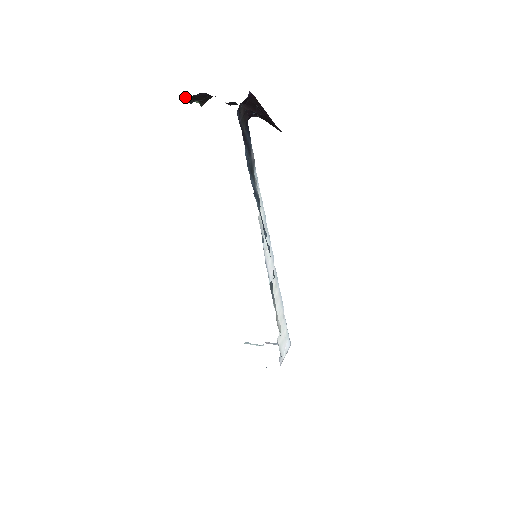
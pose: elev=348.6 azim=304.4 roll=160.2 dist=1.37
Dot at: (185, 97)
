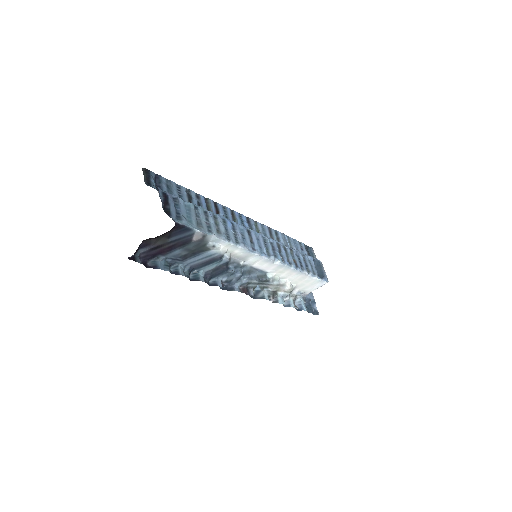
Dot at: (144, 168)
